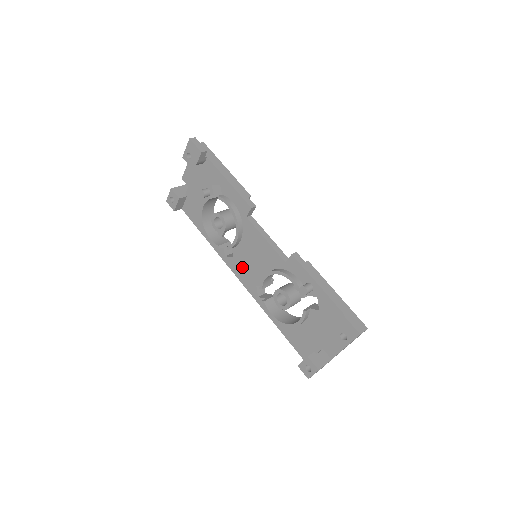
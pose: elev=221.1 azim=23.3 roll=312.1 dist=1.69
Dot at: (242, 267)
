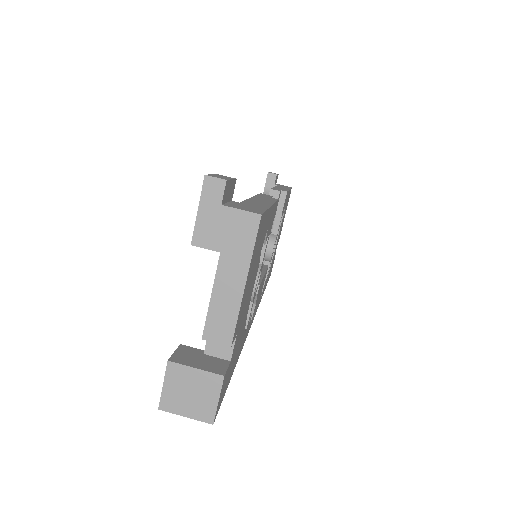
Dot at: occluded
